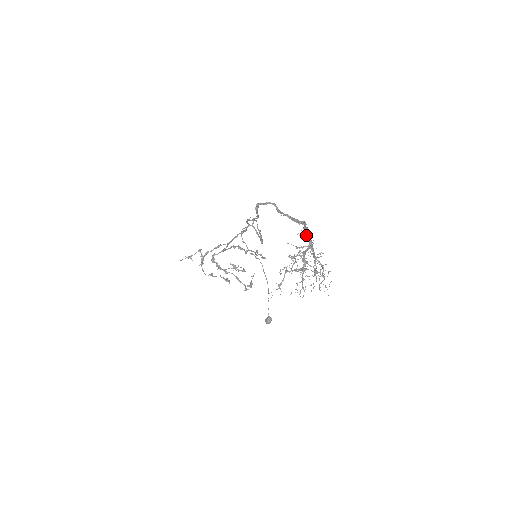
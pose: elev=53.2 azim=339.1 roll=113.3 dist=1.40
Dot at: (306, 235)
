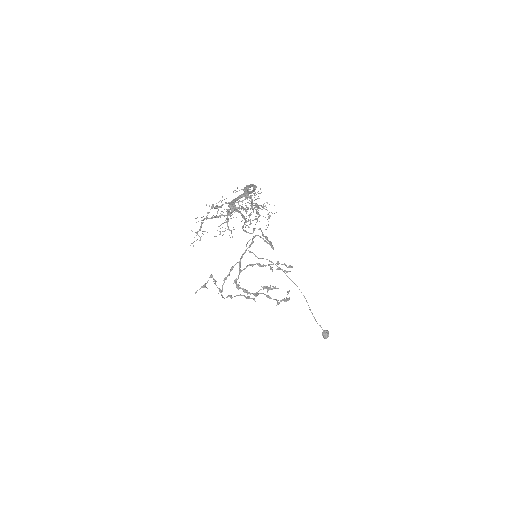
Dot at: occluded
